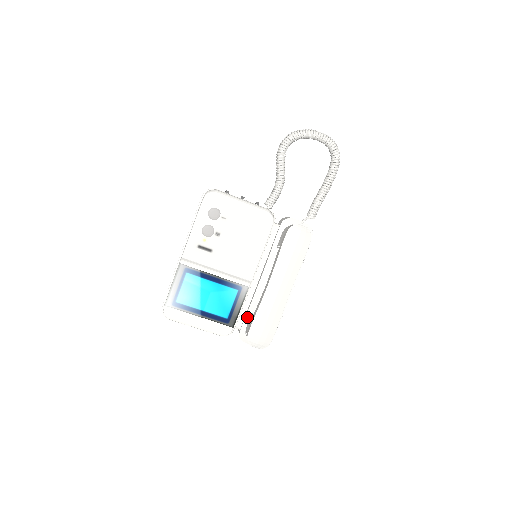
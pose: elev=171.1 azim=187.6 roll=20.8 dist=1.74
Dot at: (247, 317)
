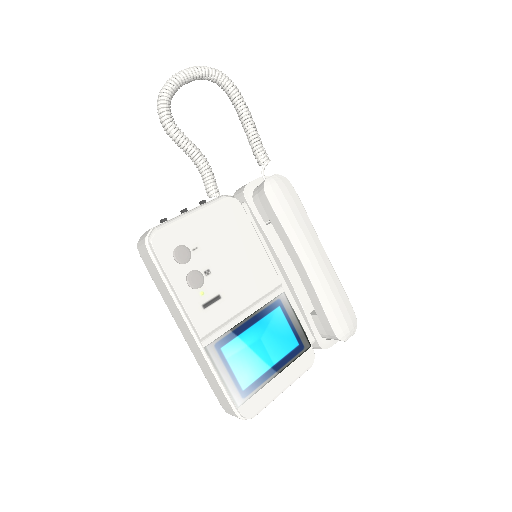
Dot at: (310, 322)
